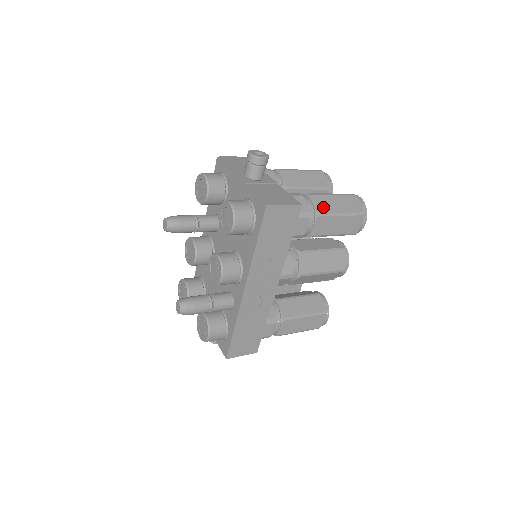
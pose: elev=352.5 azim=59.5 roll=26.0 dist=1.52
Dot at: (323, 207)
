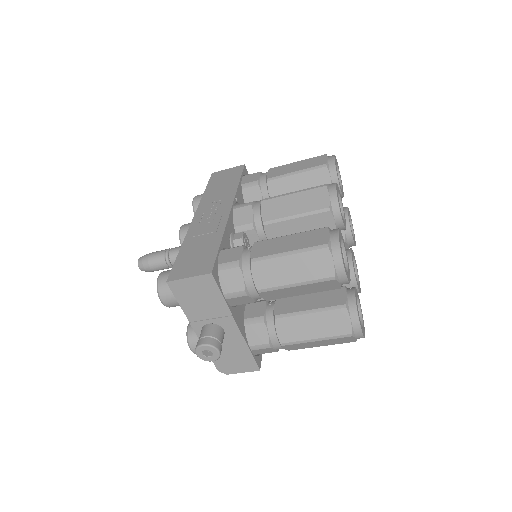
Dot at: occluded
